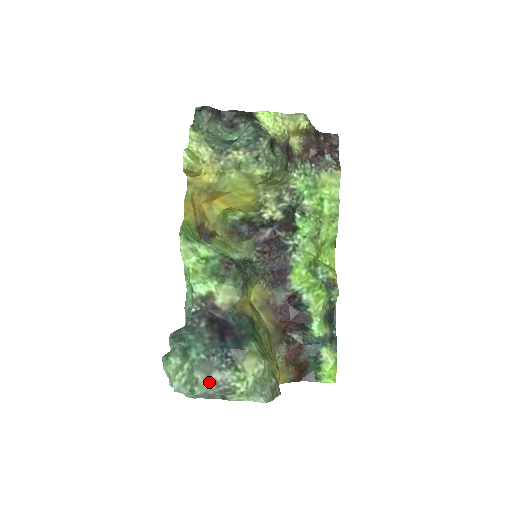
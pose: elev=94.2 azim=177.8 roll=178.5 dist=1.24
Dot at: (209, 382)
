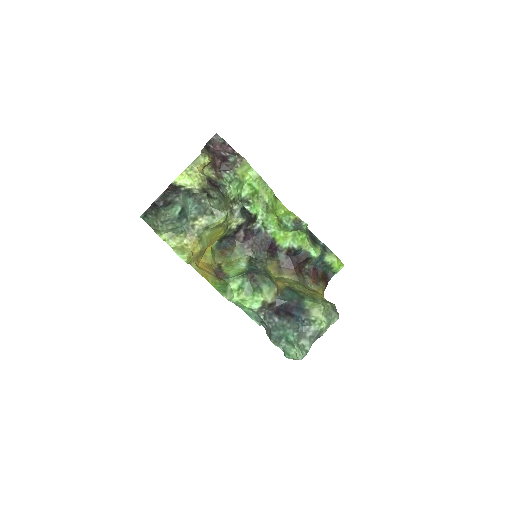
Dot at: (309, 340)
